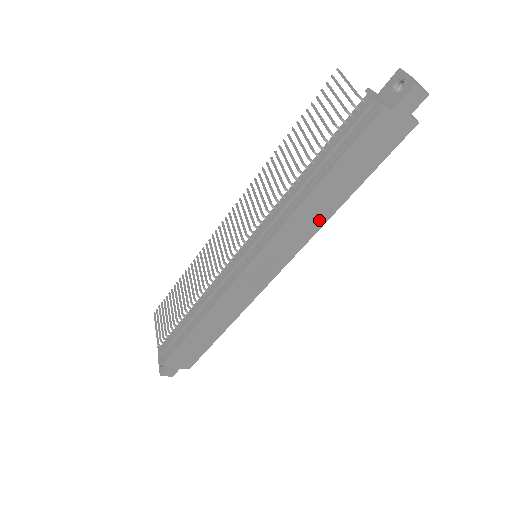
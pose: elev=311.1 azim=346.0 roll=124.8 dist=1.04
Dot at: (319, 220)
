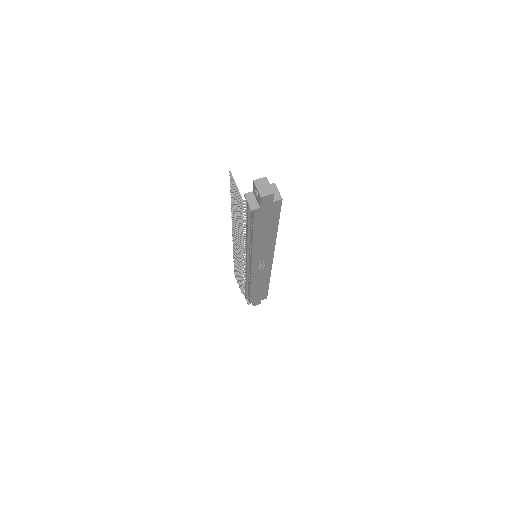
Dot at: (271, 242)
